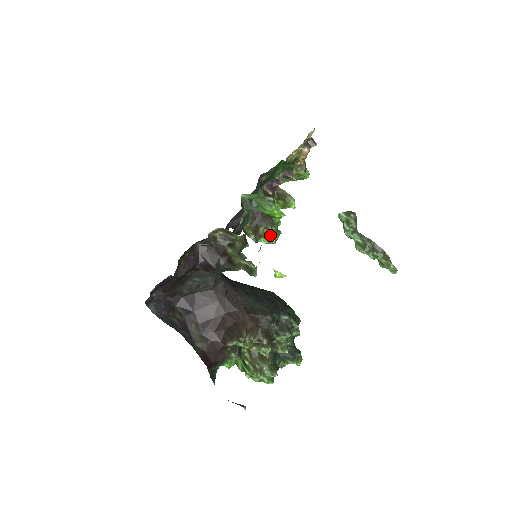
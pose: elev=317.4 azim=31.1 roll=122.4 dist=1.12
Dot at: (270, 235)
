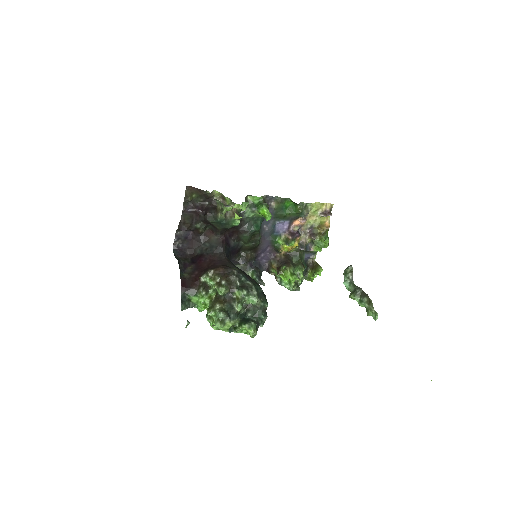
Dot at: (287, 273)
